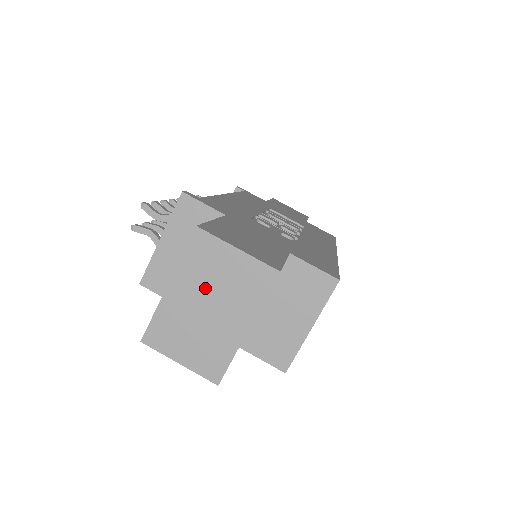
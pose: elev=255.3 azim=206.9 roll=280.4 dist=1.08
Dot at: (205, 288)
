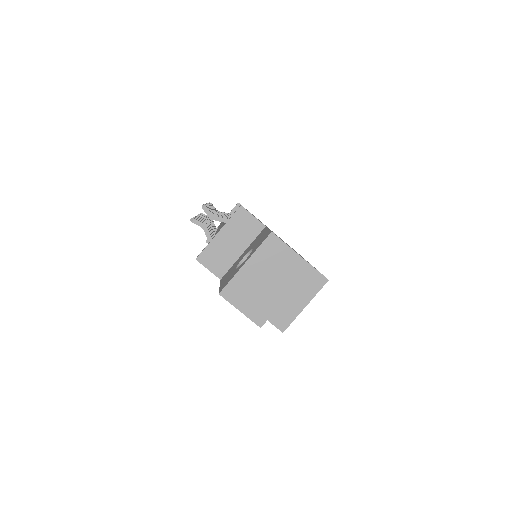
Dot at: (268, 268)
